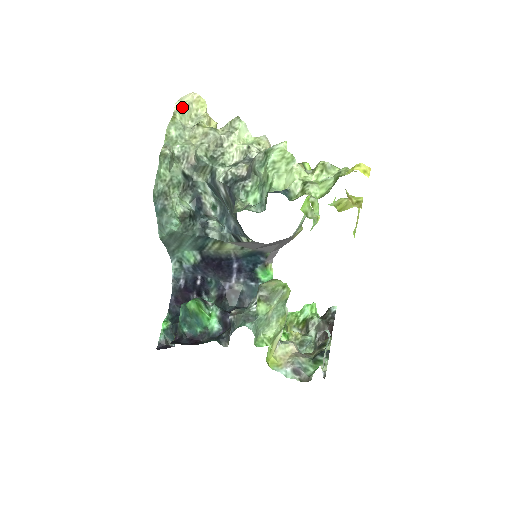
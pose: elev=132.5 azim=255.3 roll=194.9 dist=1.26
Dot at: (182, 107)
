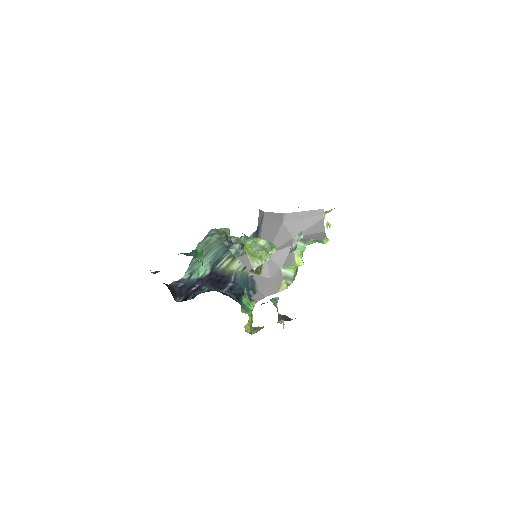
Dot at: occluded
